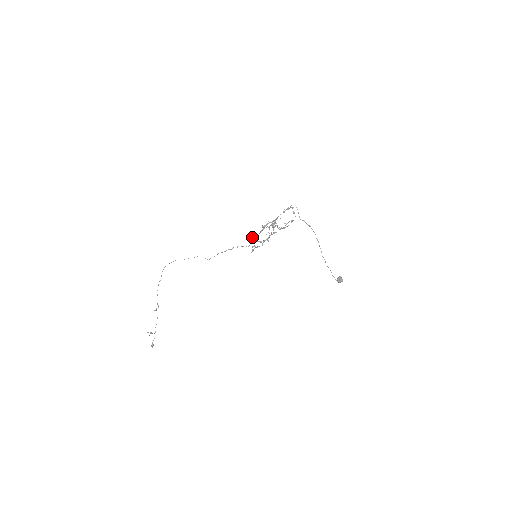
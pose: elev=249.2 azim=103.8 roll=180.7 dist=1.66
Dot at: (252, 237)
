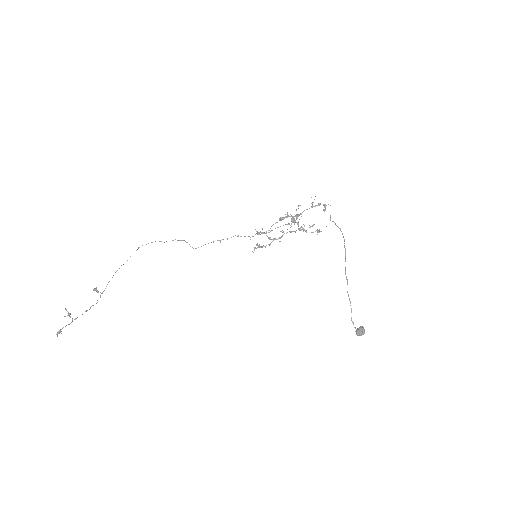
Dot at: occluded
